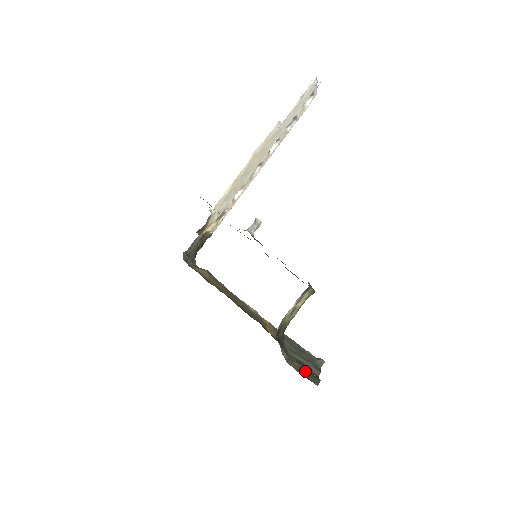
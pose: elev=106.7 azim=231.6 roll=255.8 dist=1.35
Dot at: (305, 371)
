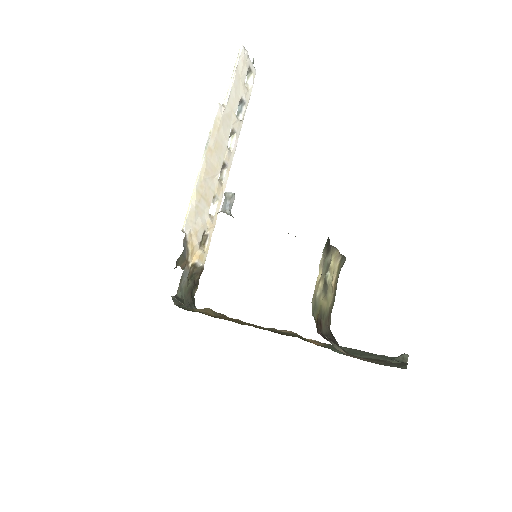
Dot at: (381, 363)
